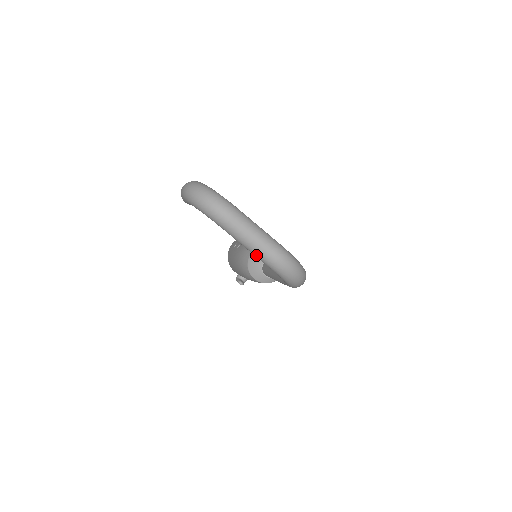
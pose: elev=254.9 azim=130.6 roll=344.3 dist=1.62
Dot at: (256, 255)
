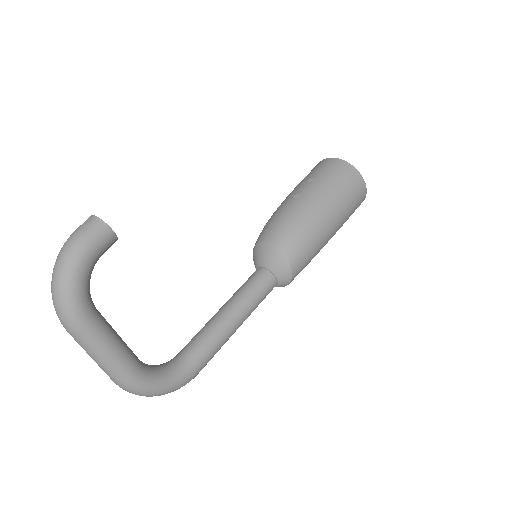
Dot at: occluded
